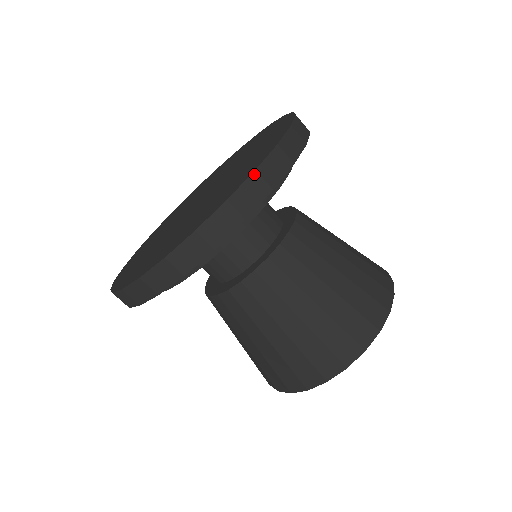
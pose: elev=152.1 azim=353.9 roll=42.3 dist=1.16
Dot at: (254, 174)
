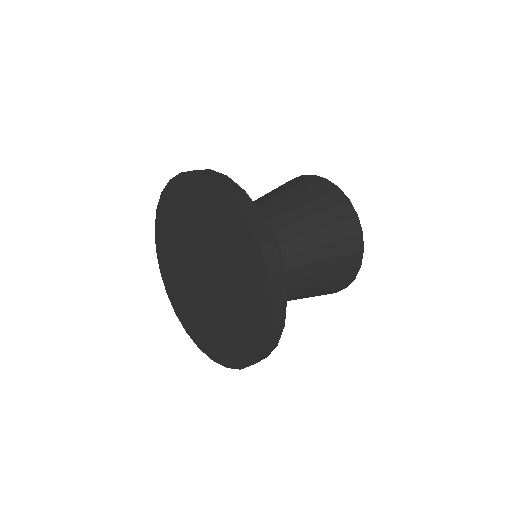
Dot at: (248, 219)
